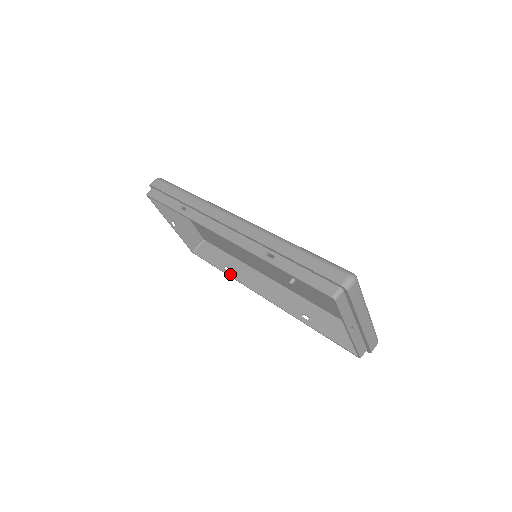
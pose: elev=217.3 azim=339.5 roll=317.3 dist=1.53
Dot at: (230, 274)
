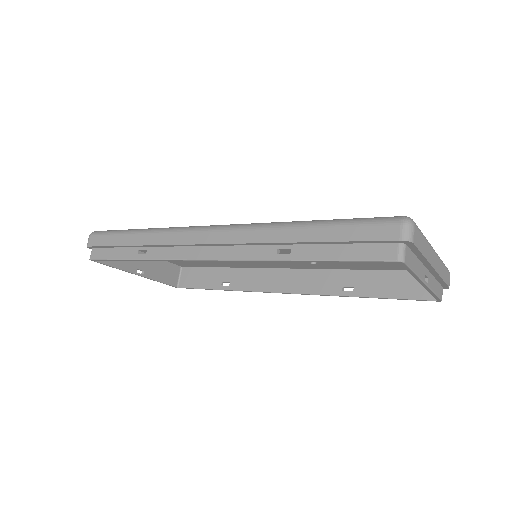
Dot at: (233, 288)
